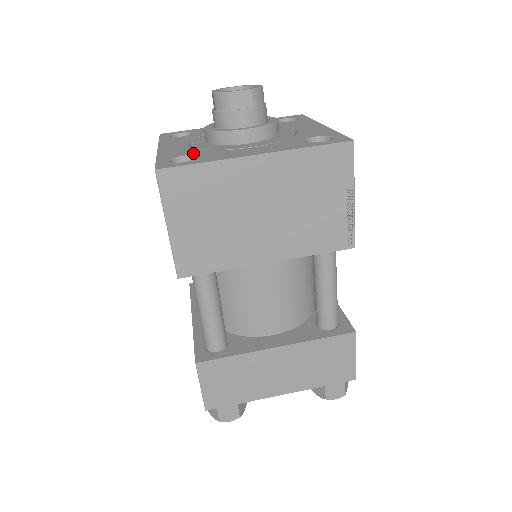
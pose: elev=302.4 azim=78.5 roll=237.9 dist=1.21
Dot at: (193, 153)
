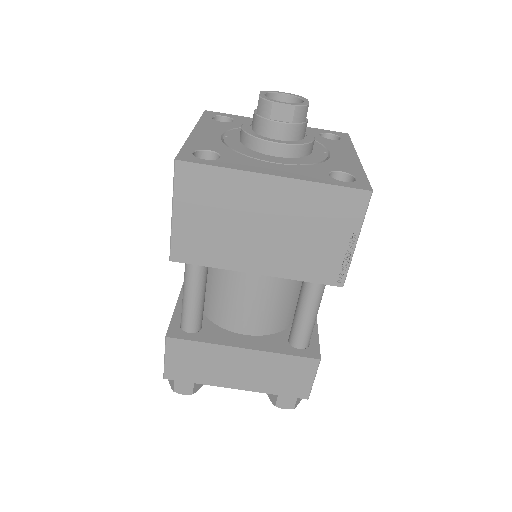
Dot at: (219, 150)
